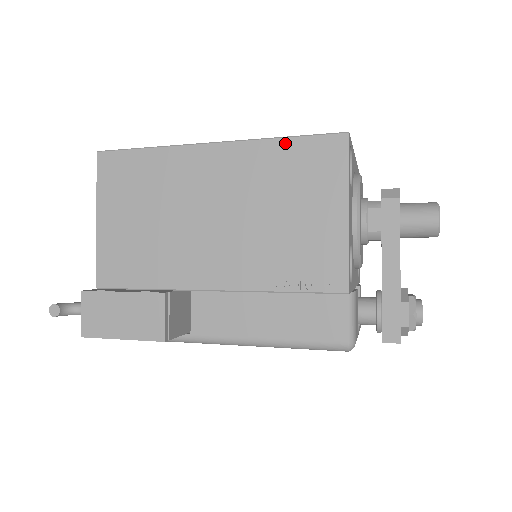
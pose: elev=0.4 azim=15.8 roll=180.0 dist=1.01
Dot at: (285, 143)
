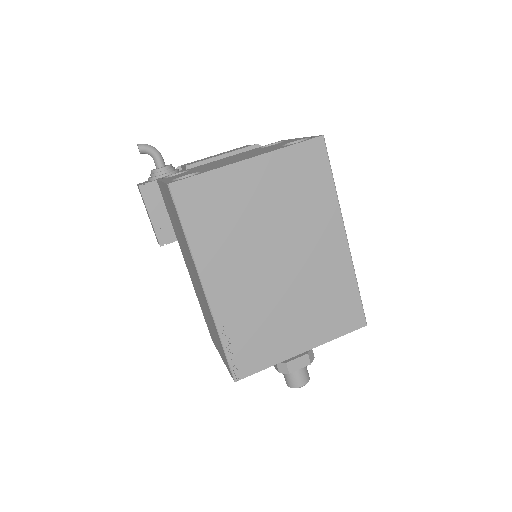
Dot at: (220, 341)
